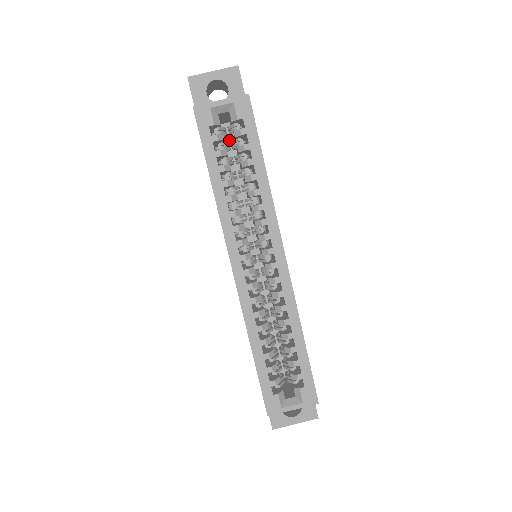
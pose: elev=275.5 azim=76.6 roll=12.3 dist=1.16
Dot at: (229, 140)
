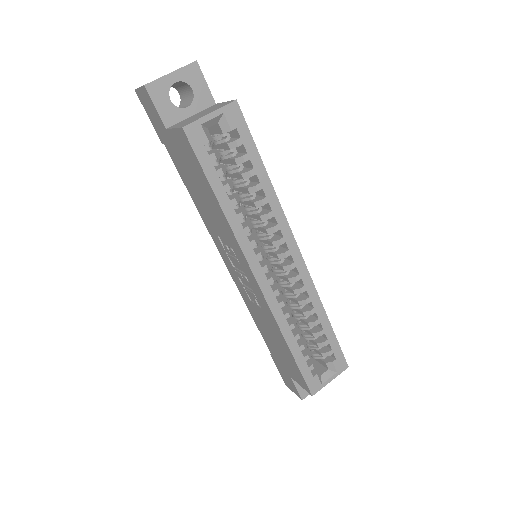
Dot at: occluded
